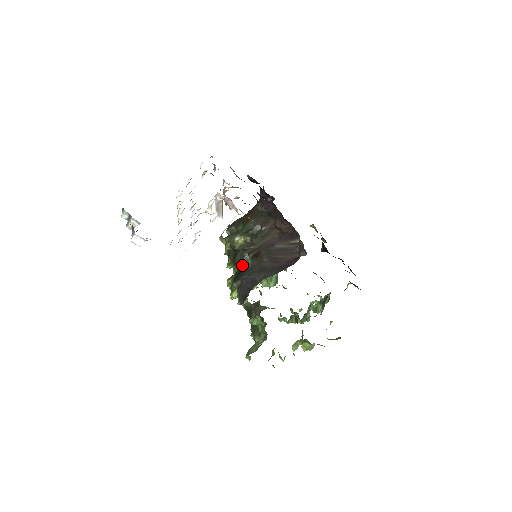
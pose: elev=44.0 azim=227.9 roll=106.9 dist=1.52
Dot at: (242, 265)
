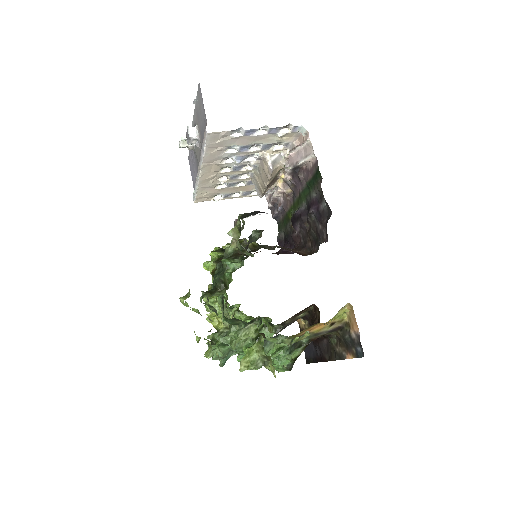
Dot at: occluded
